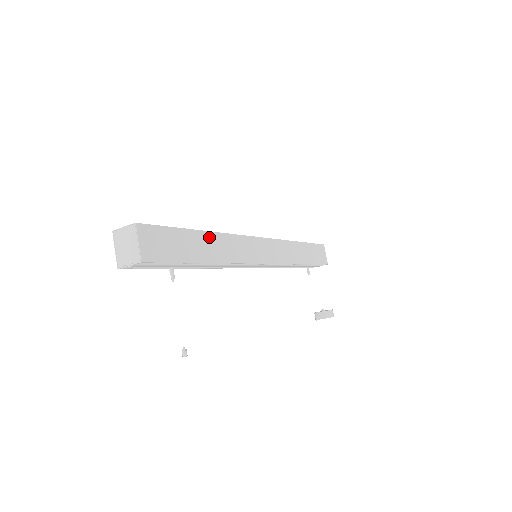
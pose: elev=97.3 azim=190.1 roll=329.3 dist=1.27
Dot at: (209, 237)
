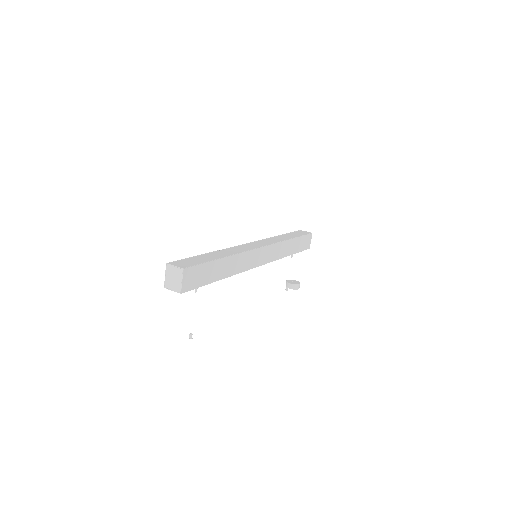
Dot at: (227, 261)
